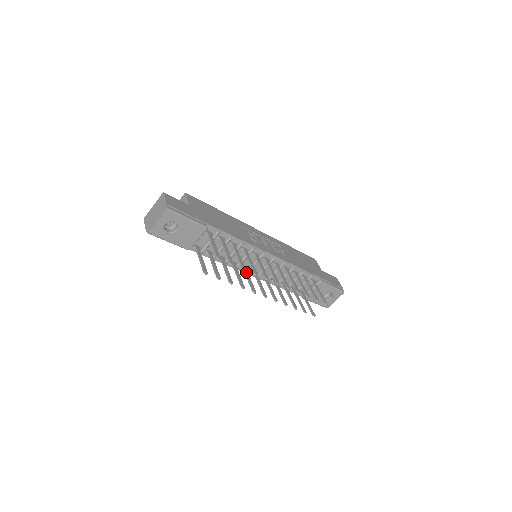
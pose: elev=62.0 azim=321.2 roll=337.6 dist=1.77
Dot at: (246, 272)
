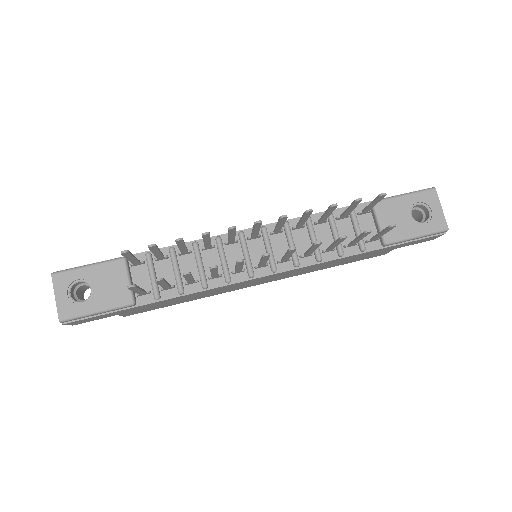
Dot at: (237, 269)
